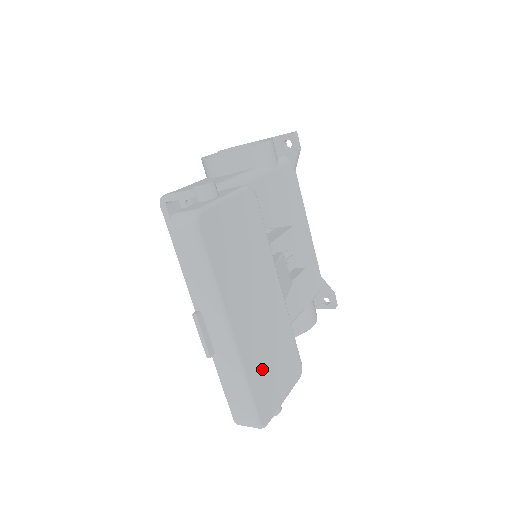
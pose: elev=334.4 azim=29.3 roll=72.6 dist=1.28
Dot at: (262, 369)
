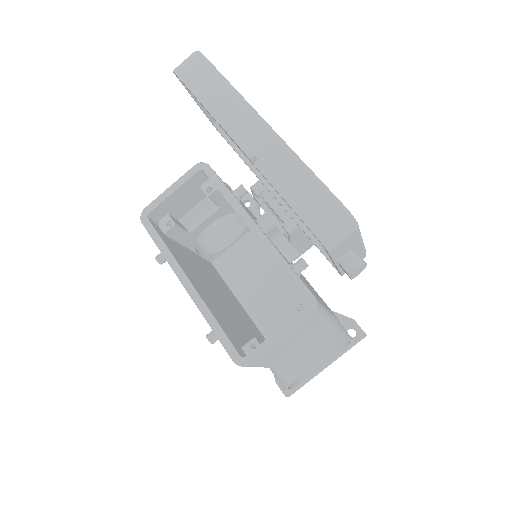
Dot at: occluded
